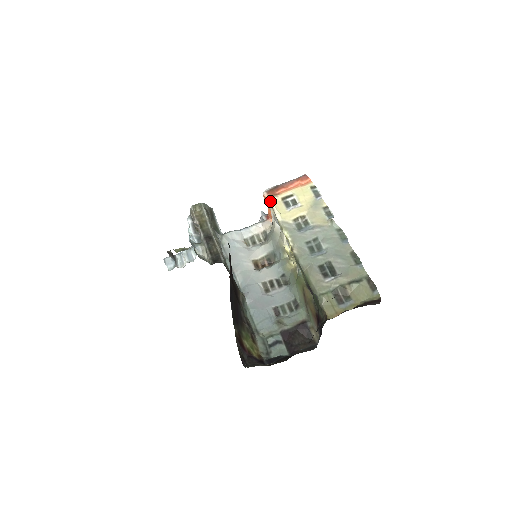
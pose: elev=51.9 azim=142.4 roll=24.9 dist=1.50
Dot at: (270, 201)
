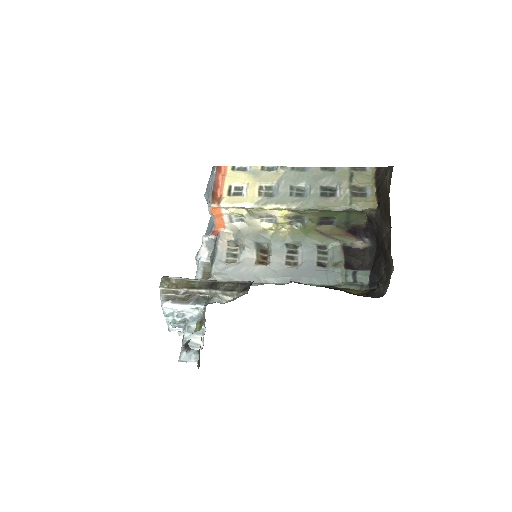
Dot at: (224, 205)
